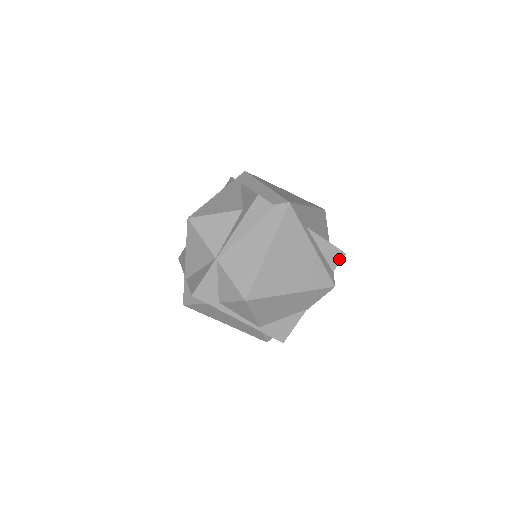
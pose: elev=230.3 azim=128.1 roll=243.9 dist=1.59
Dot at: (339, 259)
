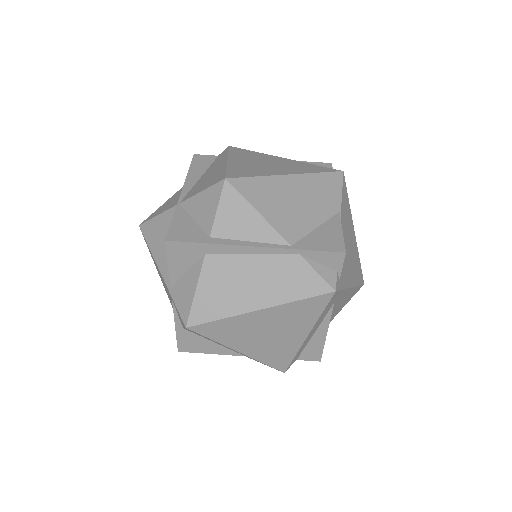
Dot at: occluded
